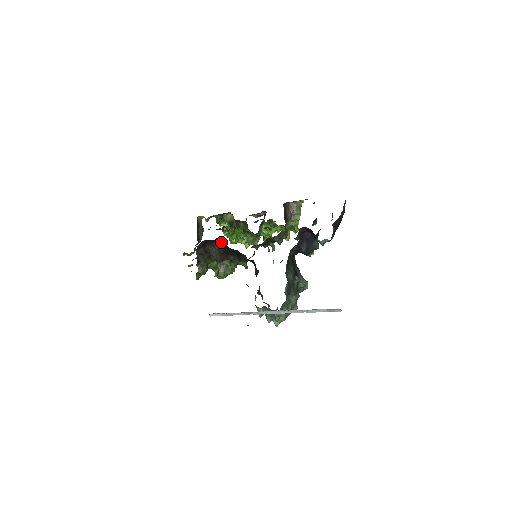
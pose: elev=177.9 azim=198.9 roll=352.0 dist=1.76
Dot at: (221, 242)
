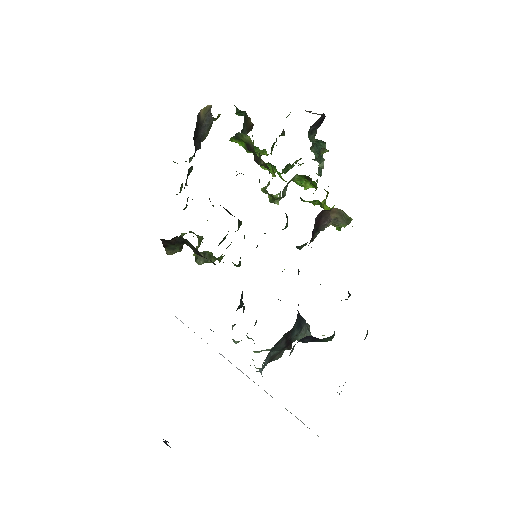
Dot at: occluded
